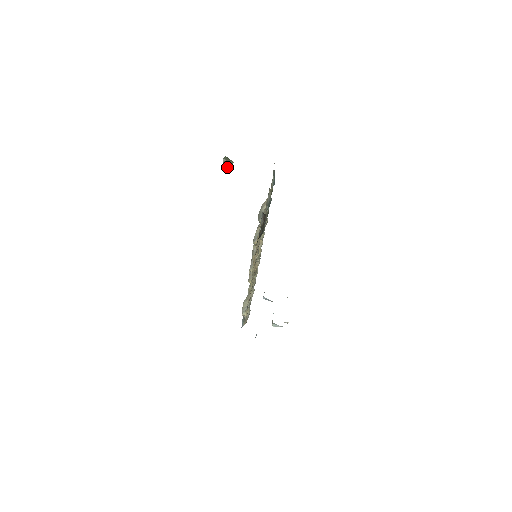
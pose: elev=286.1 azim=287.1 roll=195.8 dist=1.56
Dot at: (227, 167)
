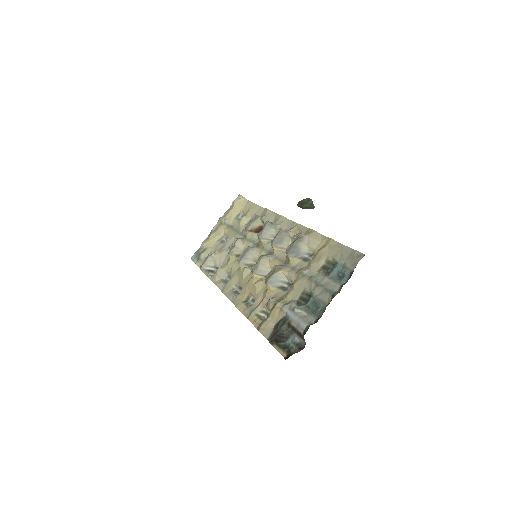
Dot at: (303, 208)
